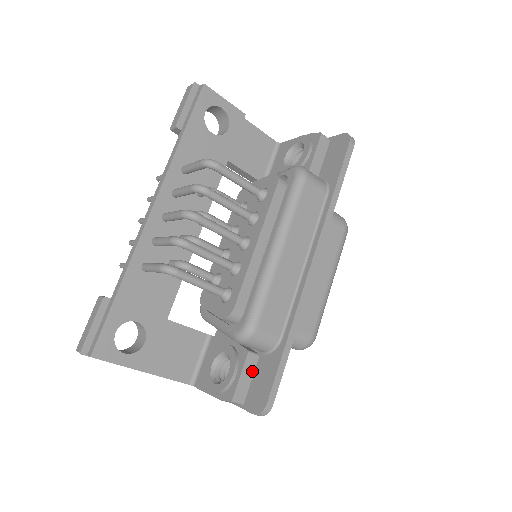
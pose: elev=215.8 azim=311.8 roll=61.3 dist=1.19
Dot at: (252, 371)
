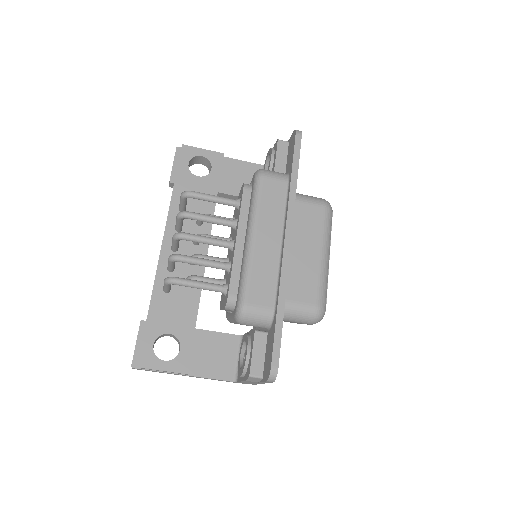
Dot at: (264, 347)
